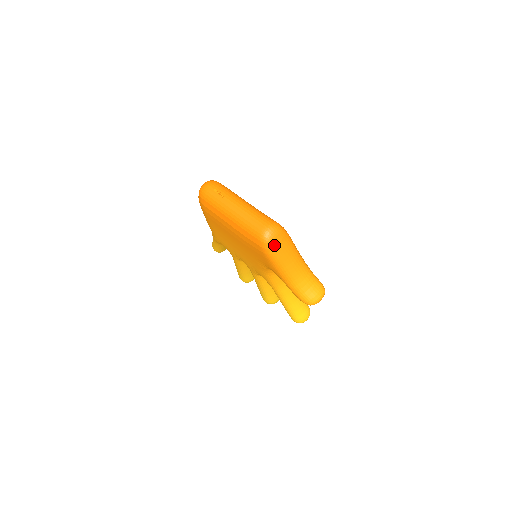
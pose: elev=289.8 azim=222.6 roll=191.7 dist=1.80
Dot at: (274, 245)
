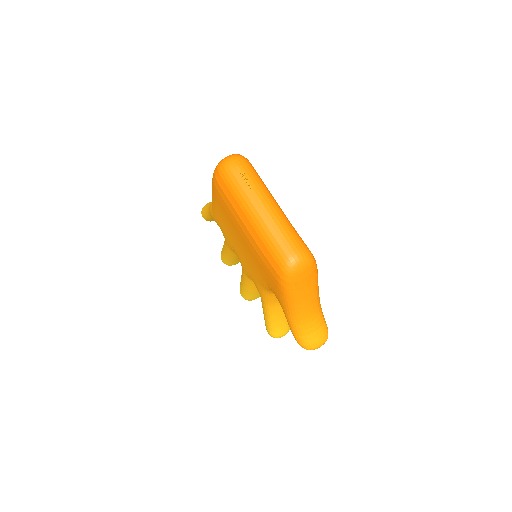
Dot at: (297, 280)
